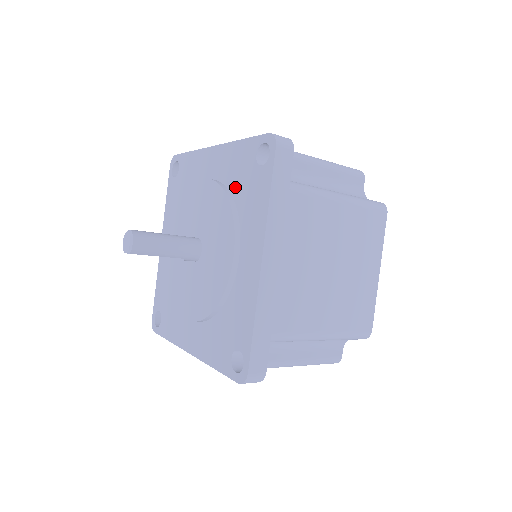
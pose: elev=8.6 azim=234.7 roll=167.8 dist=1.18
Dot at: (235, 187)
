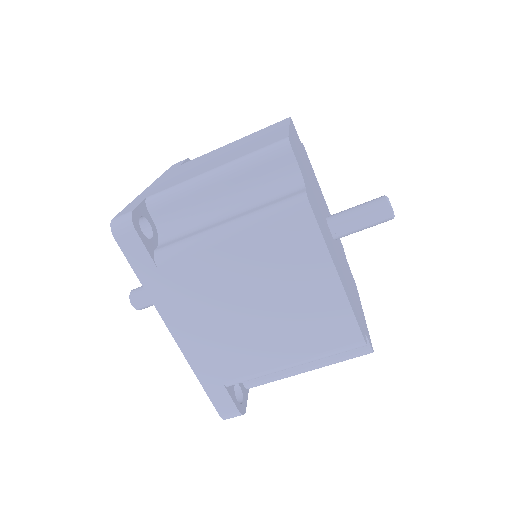
Dot at: occluded
